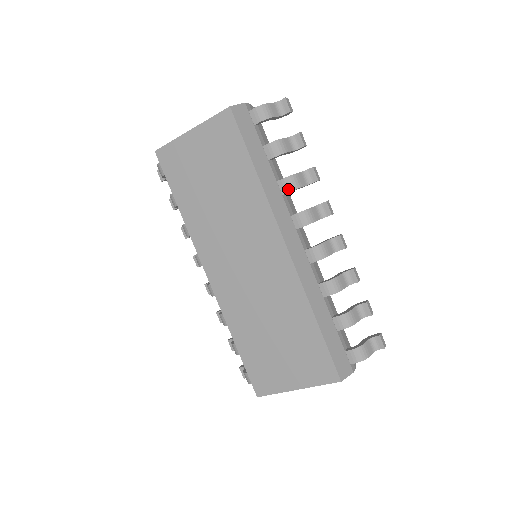
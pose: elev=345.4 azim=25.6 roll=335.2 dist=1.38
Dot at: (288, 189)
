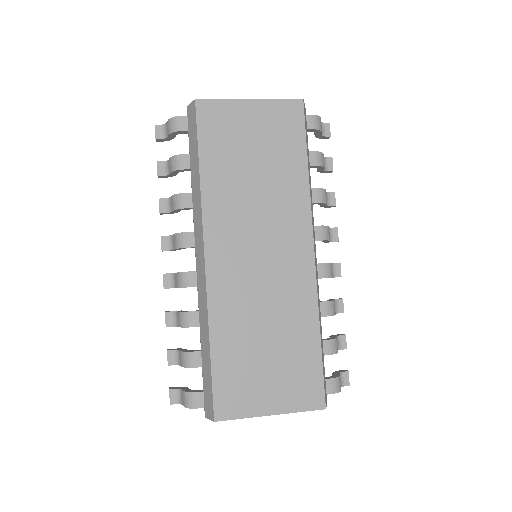
Dot at: (320, 200)
